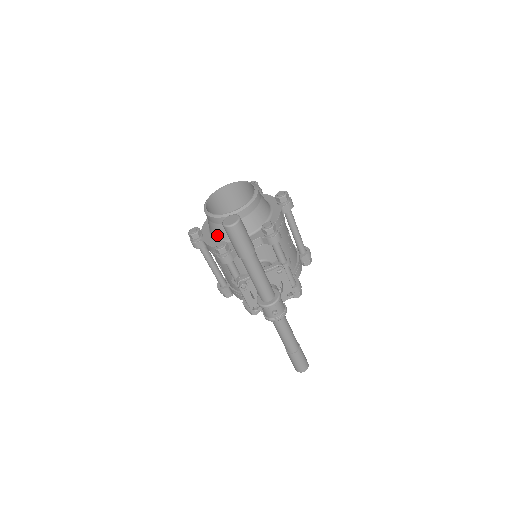
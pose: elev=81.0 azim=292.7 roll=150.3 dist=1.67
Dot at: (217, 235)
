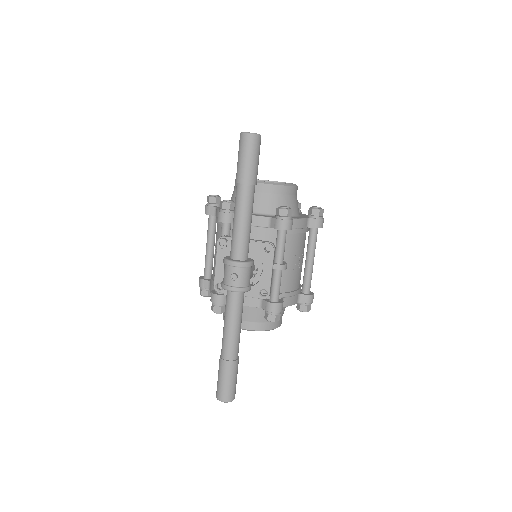
Dot at: occluded
